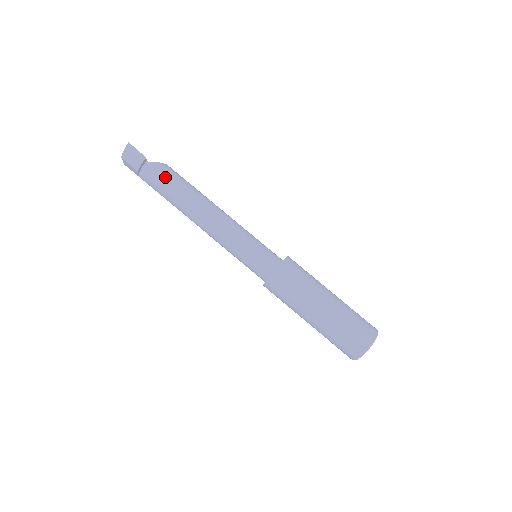
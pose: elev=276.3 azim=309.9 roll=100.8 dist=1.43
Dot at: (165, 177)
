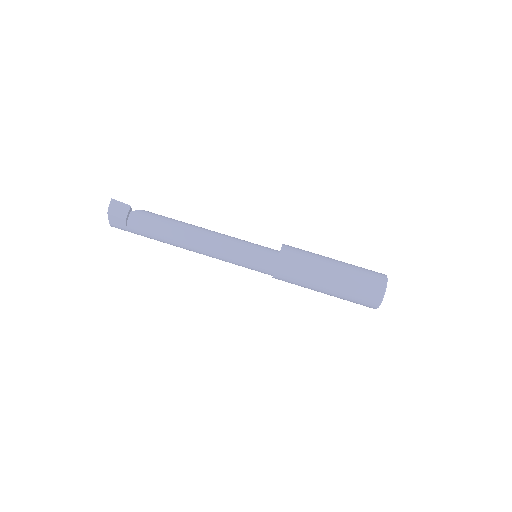
Dot at: (153, 218)
